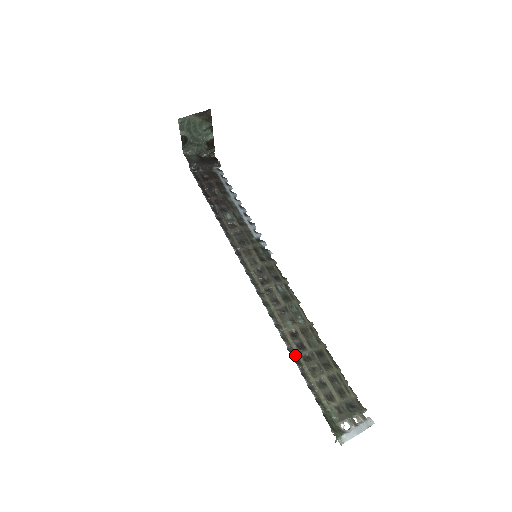
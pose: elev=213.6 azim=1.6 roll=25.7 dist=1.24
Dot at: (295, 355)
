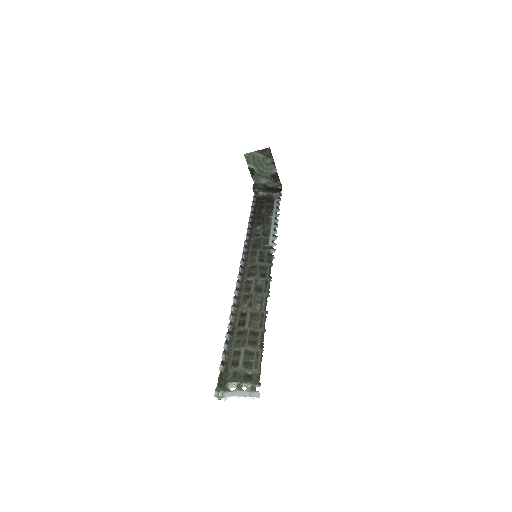
Dot at: (234, 328)
